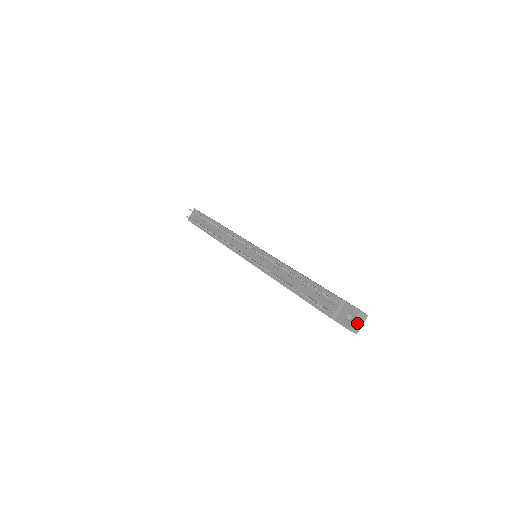
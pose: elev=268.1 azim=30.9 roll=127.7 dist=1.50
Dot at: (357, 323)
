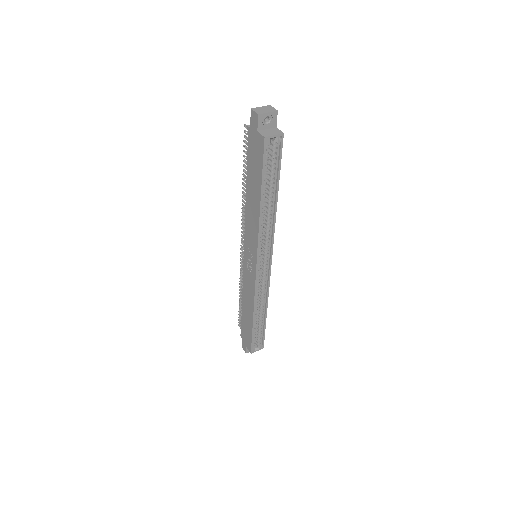
Dot at: (263, 110)
